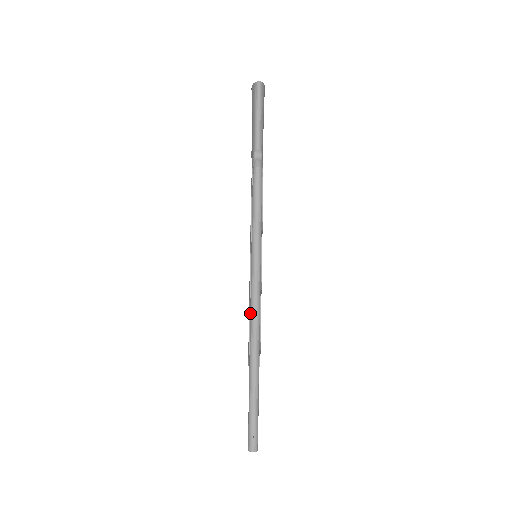
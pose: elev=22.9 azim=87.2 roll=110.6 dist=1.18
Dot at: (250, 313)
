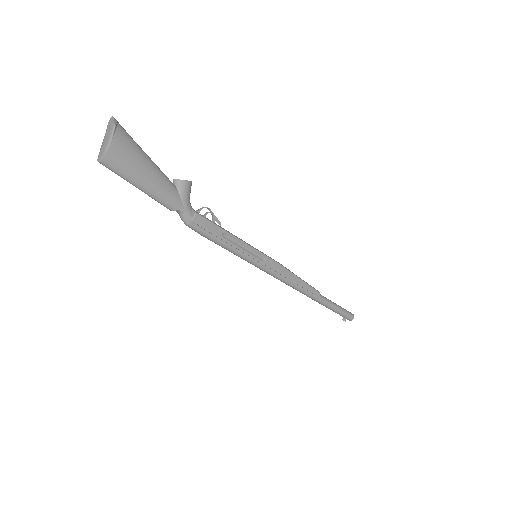
Dot at: occluded
